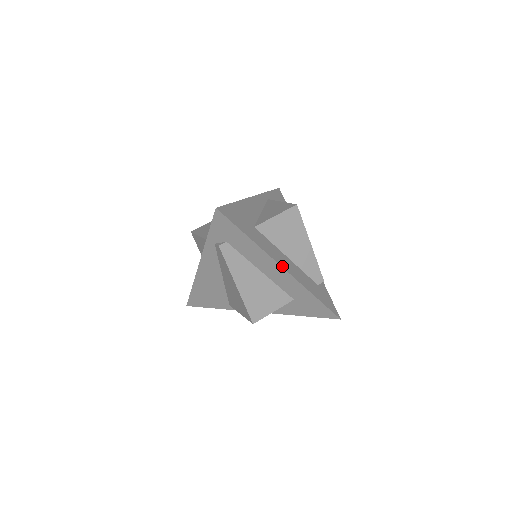
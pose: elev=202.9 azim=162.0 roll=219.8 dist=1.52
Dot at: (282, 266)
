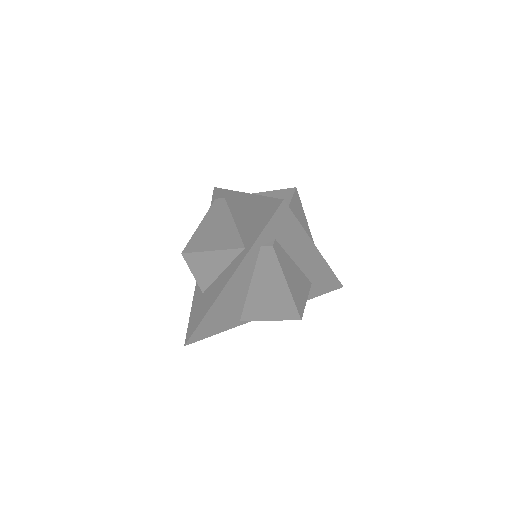
Dot at: (317, 249)
